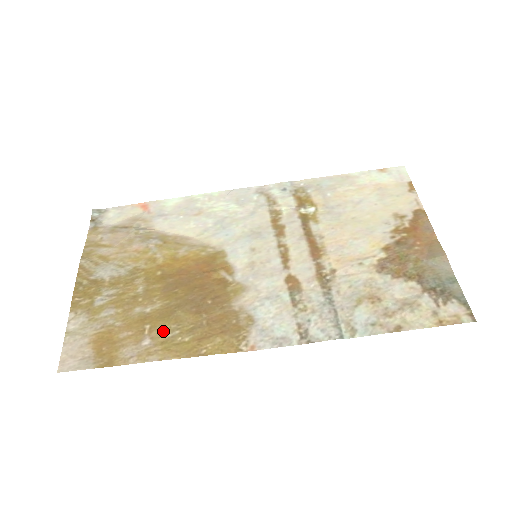
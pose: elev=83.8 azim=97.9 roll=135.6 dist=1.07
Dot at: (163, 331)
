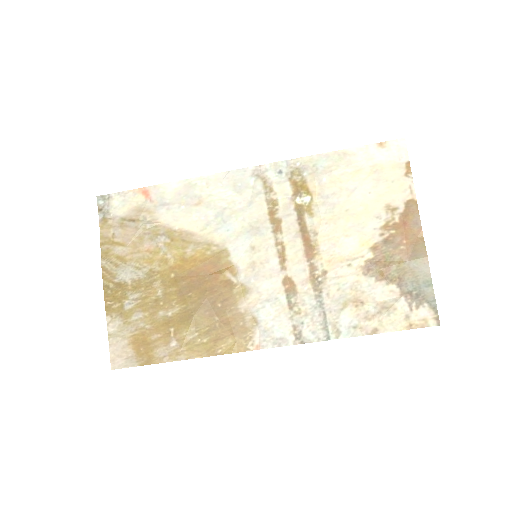
Dot at: (185, 334)
